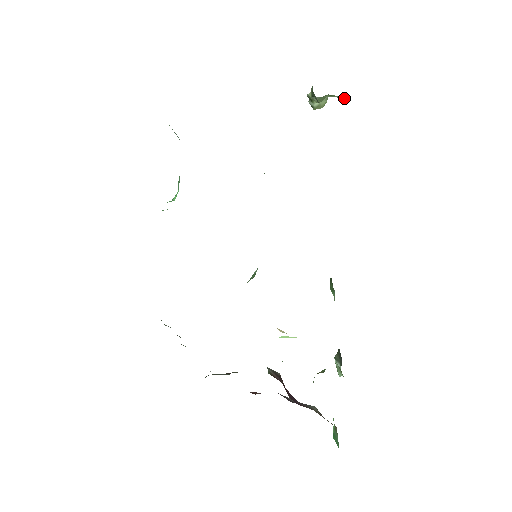
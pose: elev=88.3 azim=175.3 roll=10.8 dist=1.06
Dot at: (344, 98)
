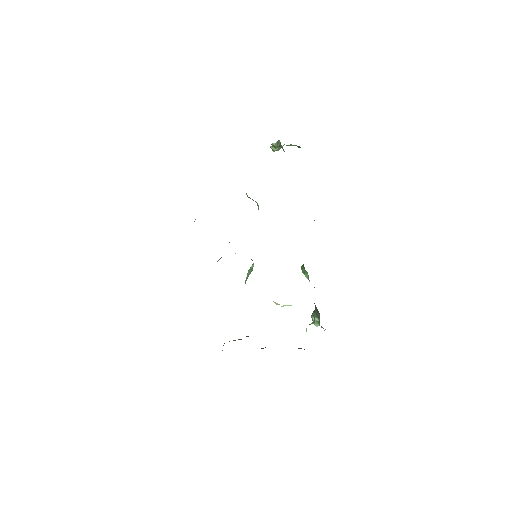
Dot at: (297, 146)
